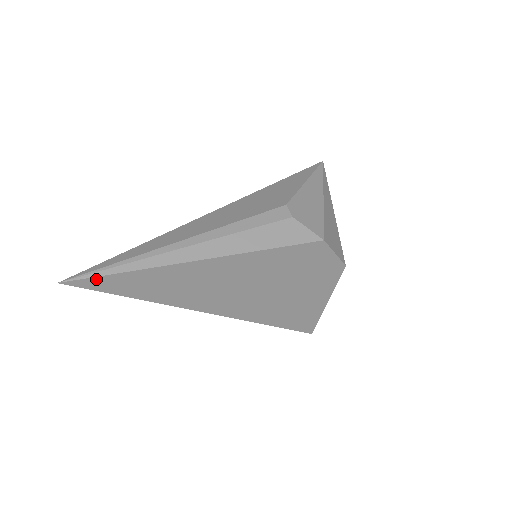
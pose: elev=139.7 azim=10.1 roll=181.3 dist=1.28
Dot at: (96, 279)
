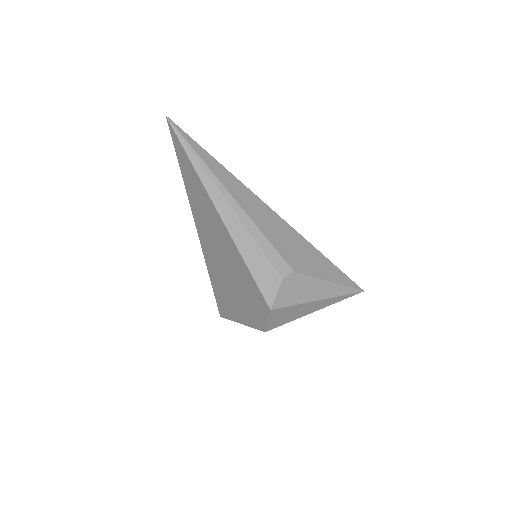
Dot at: (179, 142)
